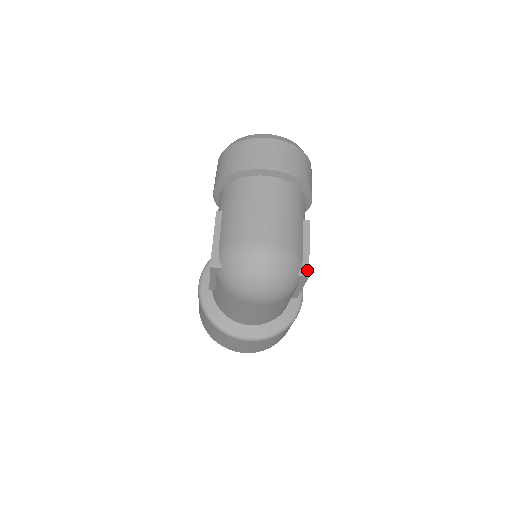
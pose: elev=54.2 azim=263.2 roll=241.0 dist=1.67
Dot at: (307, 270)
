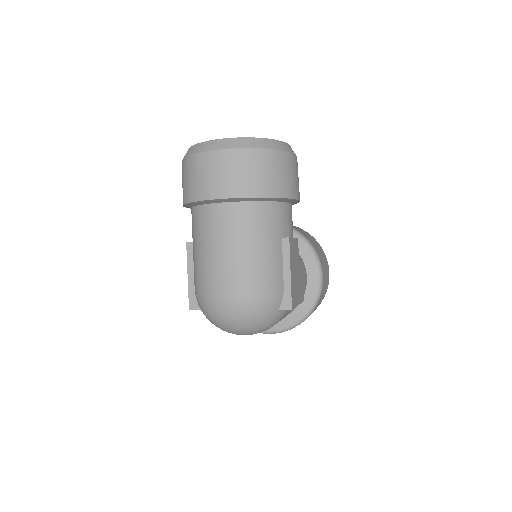
Dot at: (289, 302)
